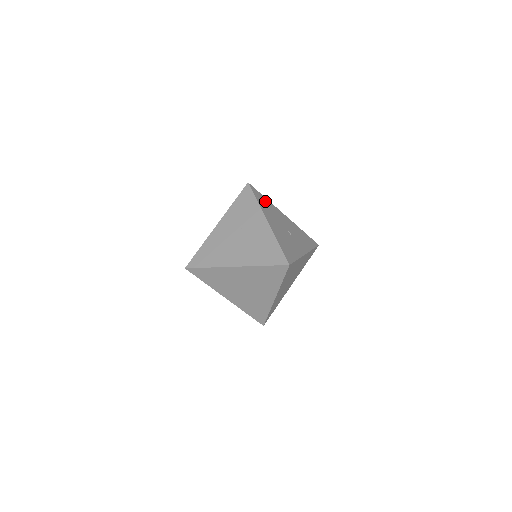
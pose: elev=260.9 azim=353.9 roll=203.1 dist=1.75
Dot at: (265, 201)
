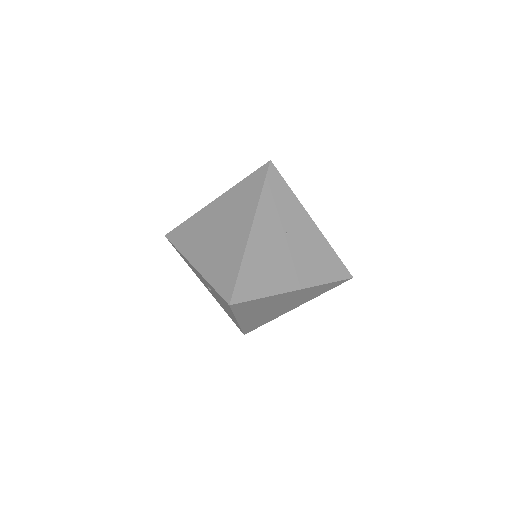
Dot at: occluded
